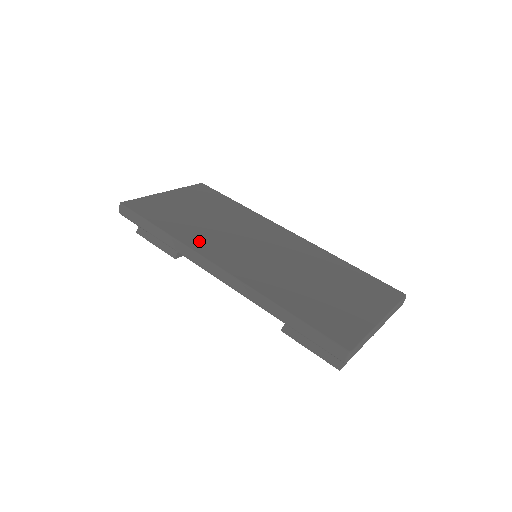
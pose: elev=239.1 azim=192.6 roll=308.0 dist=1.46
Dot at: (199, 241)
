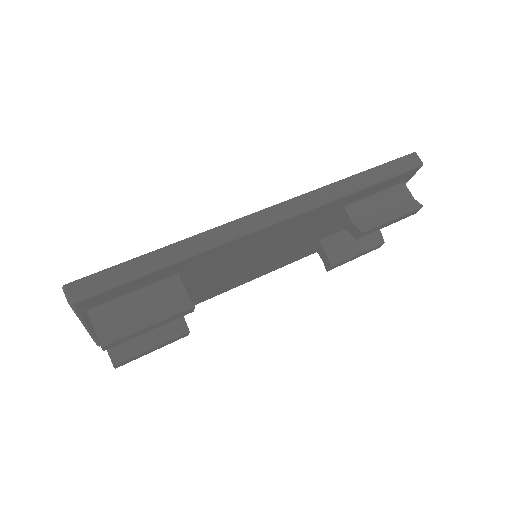
Dot at: occluded
